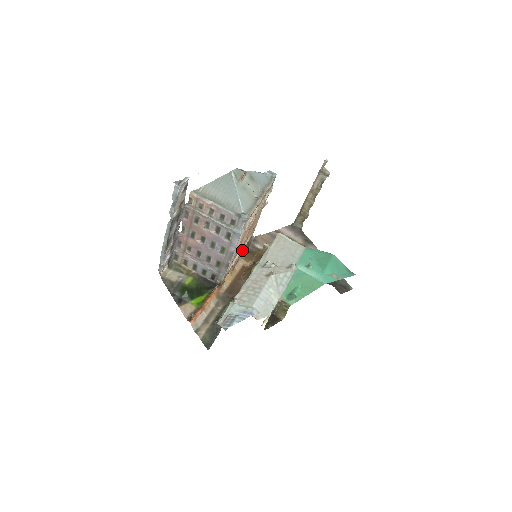
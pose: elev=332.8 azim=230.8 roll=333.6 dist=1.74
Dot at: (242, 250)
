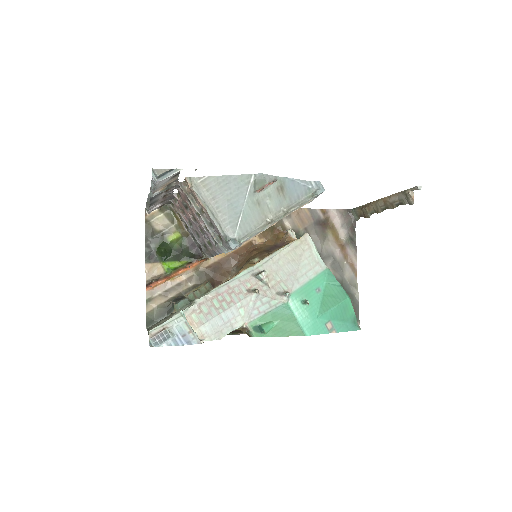
Dot at: occluded
